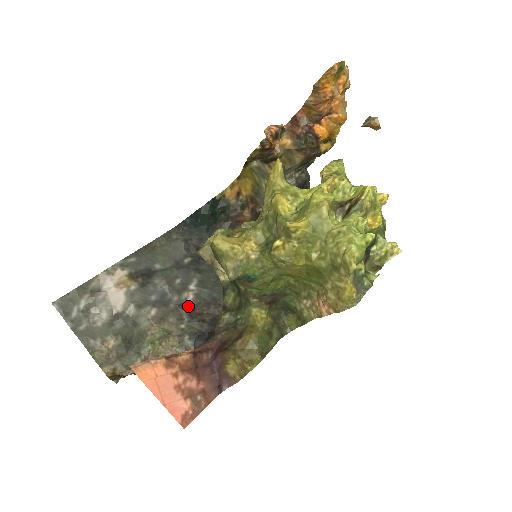
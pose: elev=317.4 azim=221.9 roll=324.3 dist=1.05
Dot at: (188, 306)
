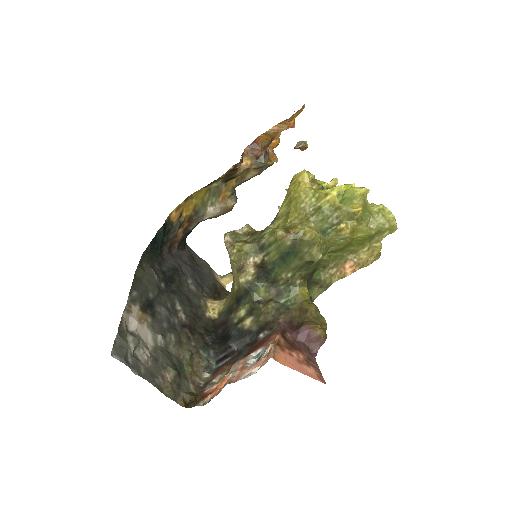
Dot at: (186, 325)
